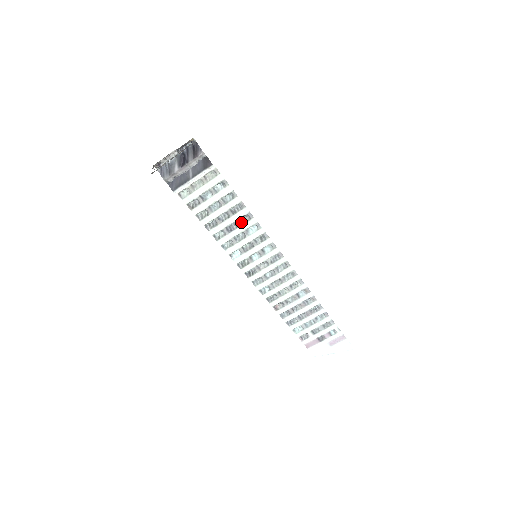
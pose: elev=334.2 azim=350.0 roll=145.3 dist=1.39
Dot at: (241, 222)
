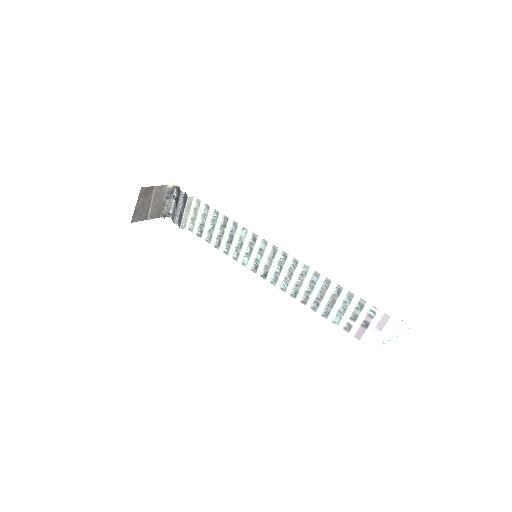
Dot at: (233, 232)
